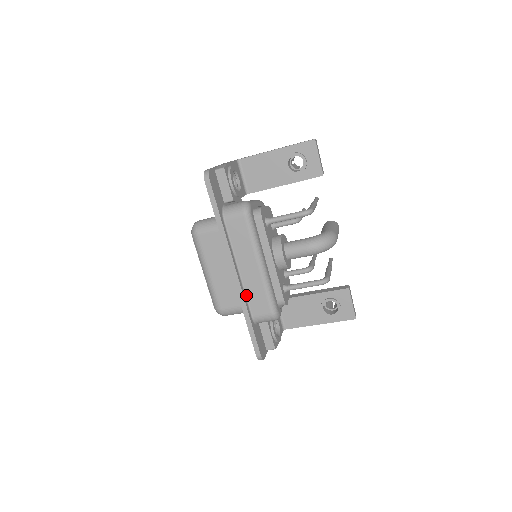
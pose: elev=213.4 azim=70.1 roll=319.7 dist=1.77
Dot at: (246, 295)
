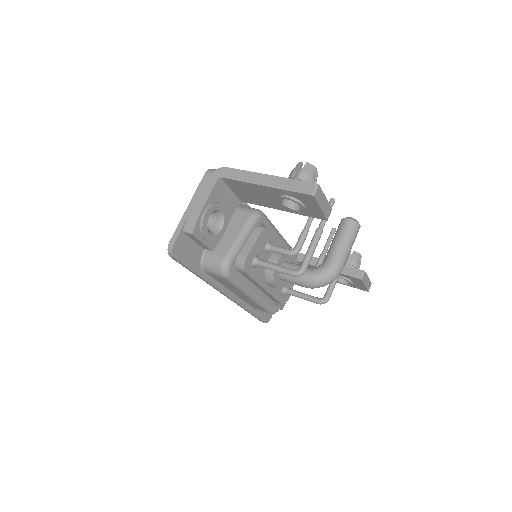
Dot at: (243, 300)
